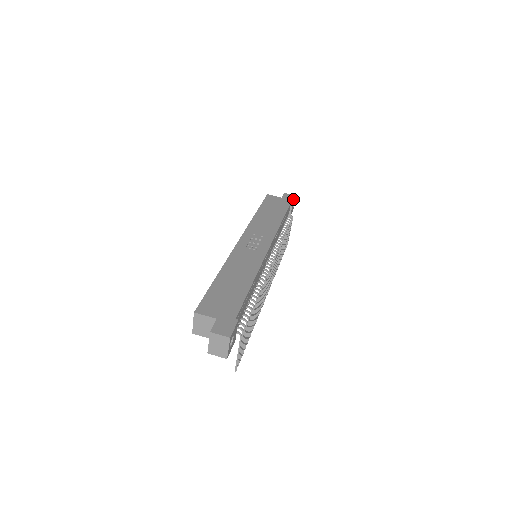
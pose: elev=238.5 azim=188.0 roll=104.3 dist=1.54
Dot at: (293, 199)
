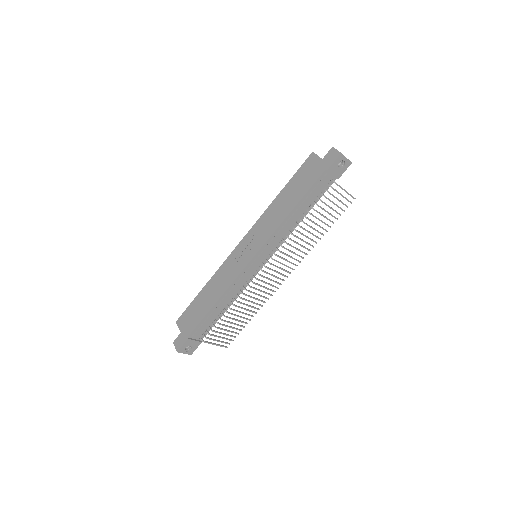
Dot at: (331, 163)
